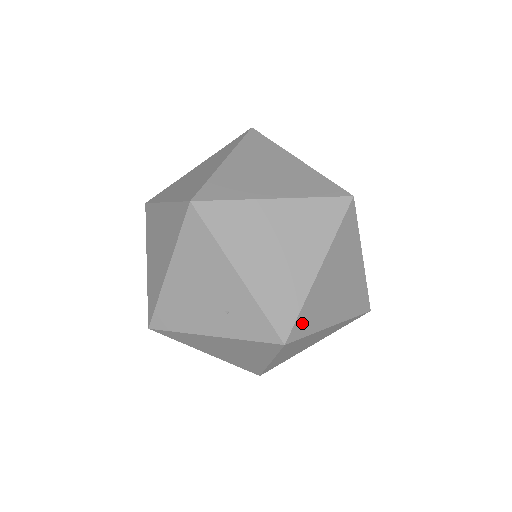
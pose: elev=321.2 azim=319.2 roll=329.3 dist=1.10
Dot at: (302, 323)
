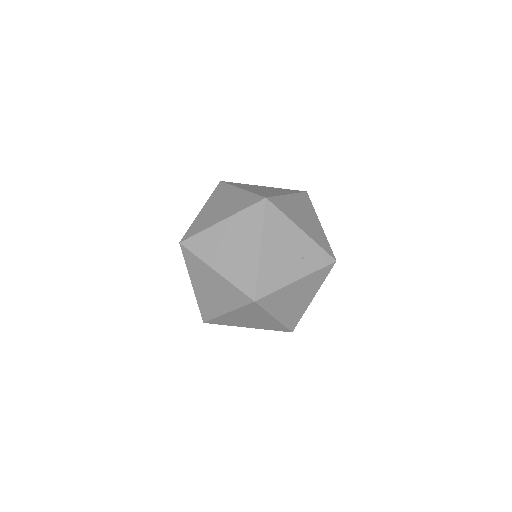
Dot at: occluded
